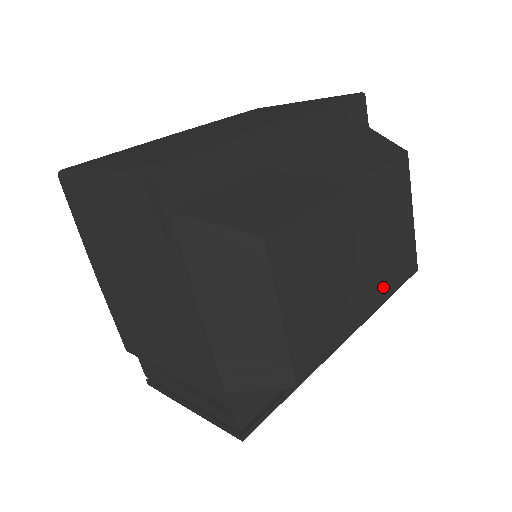
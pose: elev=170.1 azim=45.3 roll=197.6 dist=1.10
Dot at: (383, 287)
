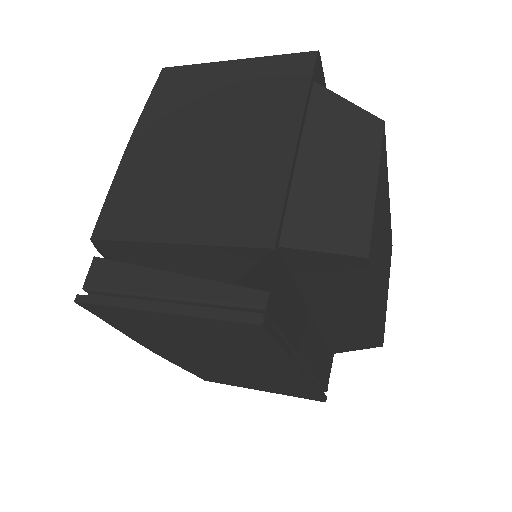
Dot at: (381, 309)
